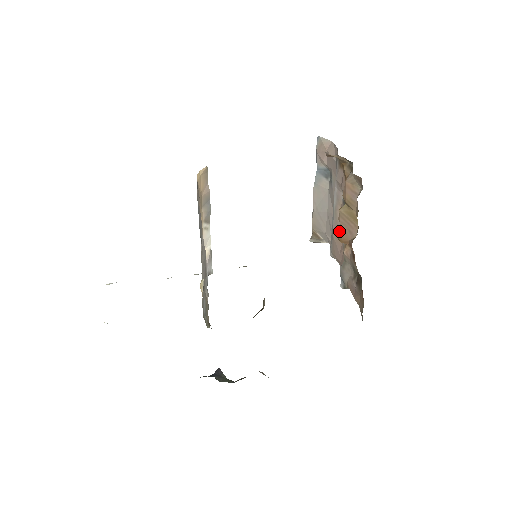
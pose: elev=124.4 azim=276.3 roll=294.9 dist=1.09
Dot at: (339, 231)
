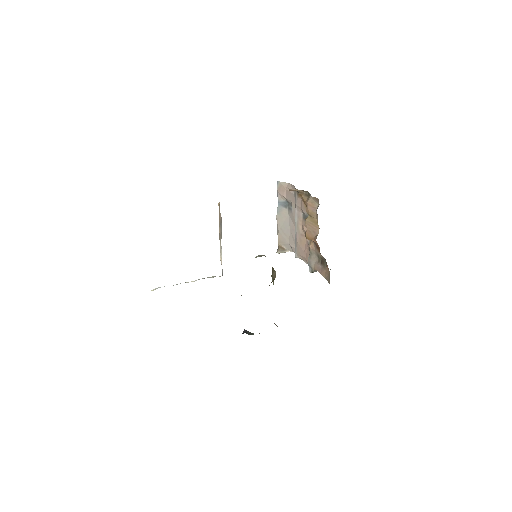
Dot at: (306, 233)
